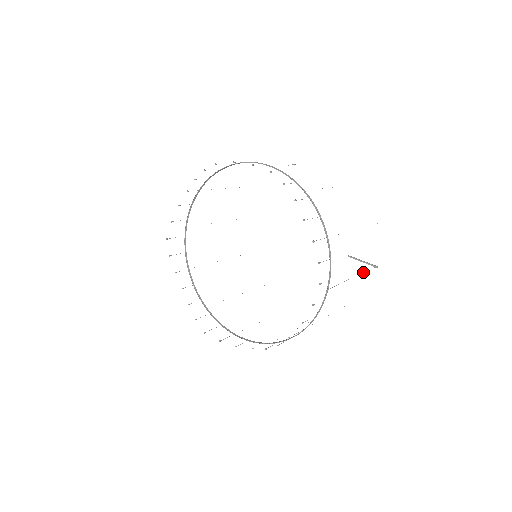
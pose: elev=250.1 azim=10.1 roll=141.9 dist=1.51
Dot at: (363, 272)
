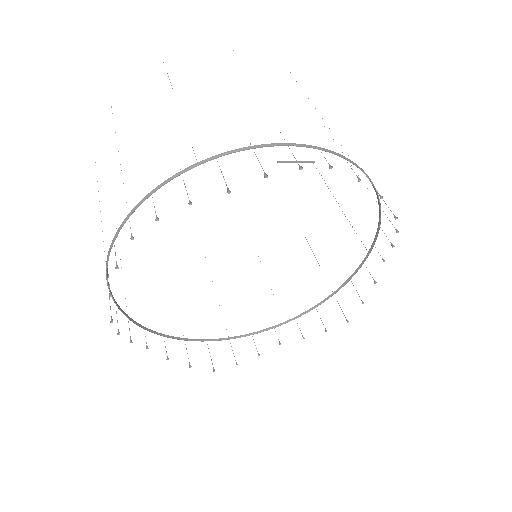
Dot at: occluded
